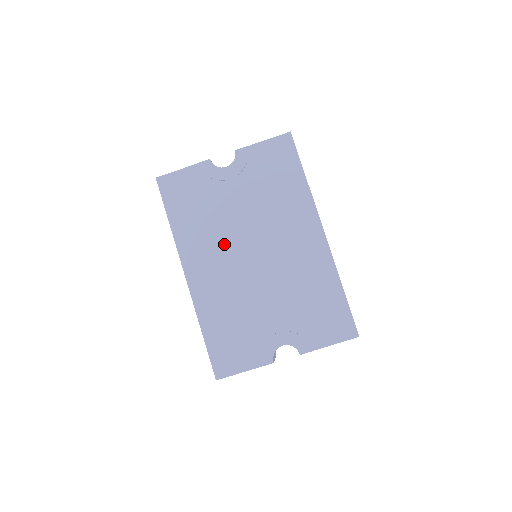
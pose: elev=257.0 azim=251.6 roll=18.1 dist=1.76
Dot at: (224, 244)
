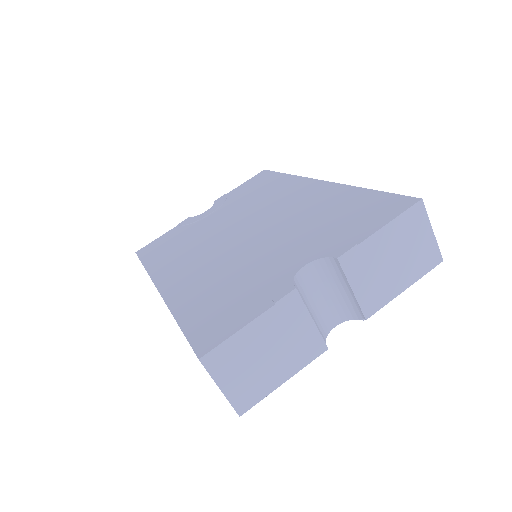
Dot at: (206, 245)
